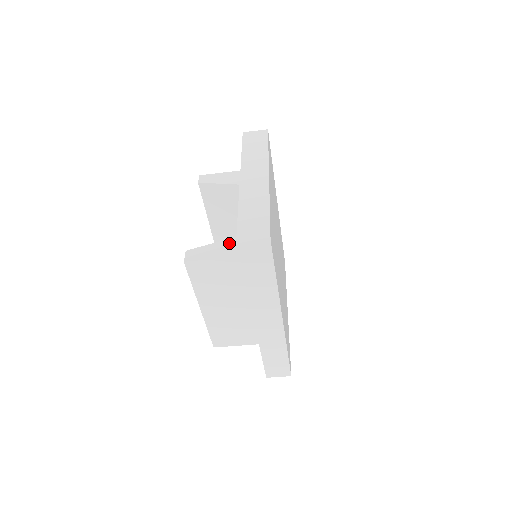
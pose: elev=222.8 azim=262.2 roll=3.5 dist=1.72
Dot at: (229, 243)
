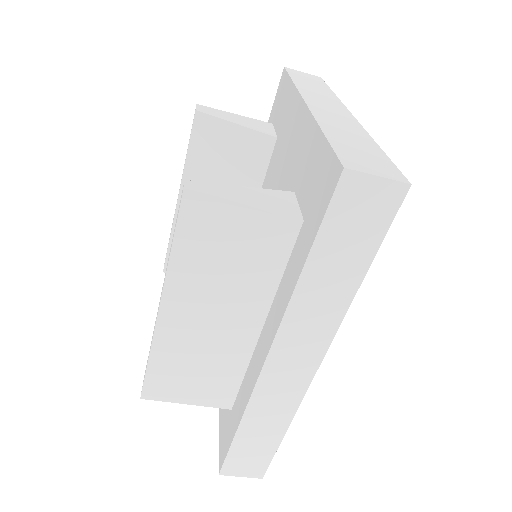
Dot at: (270, 194)
